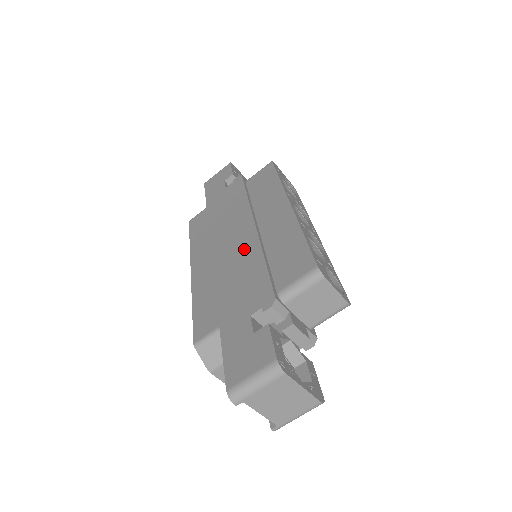
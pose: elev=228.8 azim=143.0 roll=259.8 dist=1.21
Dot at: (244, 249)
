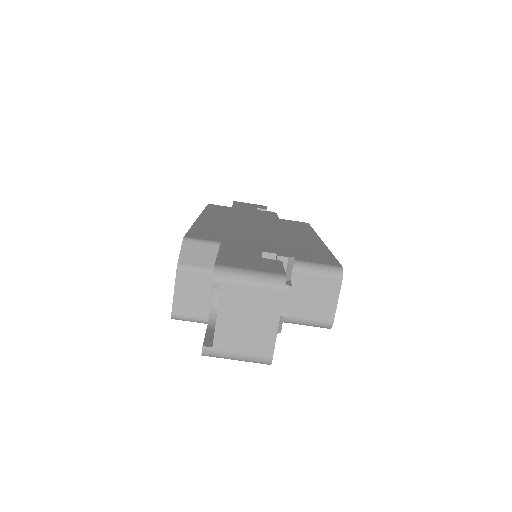
Dot at: (267, 231)
